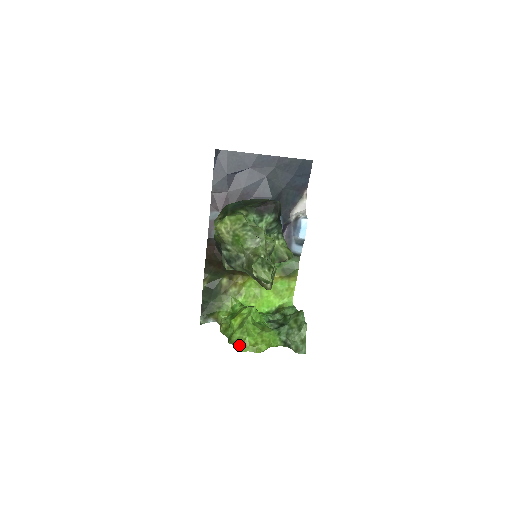
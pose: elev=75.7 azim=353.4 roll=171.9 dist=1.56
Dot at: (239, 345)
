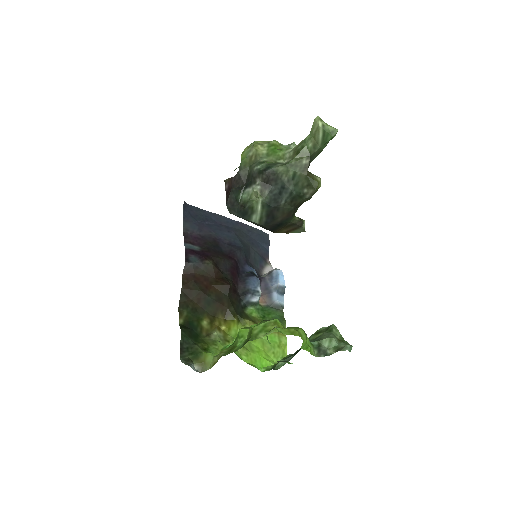
Dot at: (269, 330)
